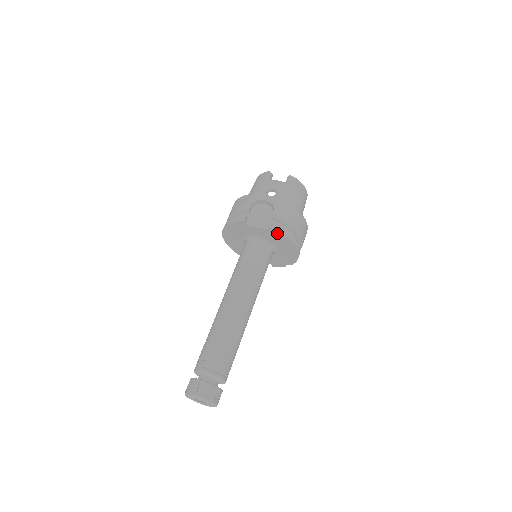
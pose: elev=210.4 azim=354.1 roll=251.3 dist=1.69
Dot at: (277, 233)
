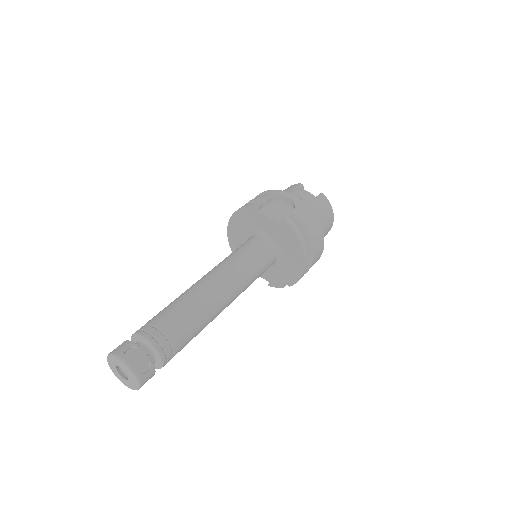
Dot at: (289, 231)
